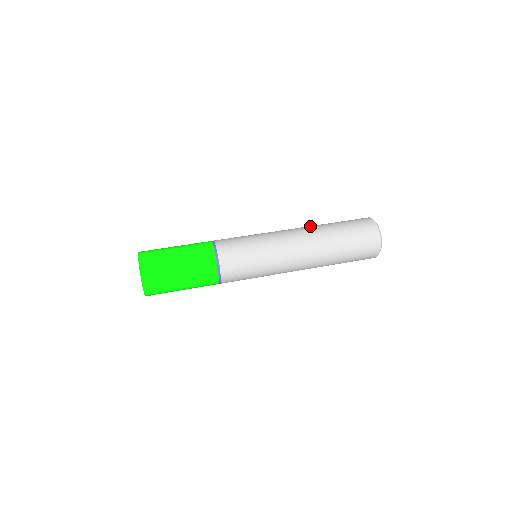
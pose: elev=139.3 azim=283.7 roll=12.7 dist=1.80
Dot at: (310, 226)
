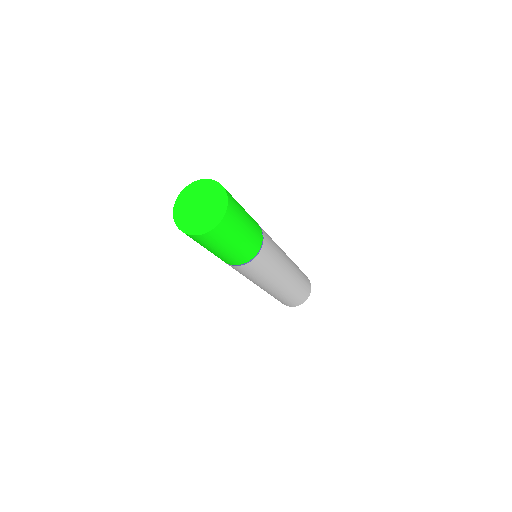
Dot at: occluded
